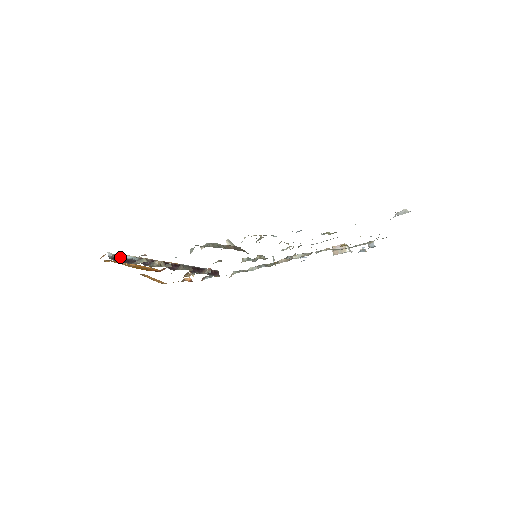
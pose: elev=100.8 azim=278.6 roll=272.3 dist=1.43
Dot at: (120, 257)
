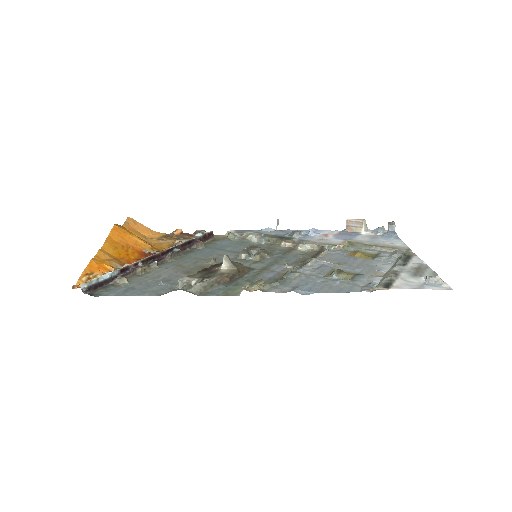
Dot at: (96, 282)
